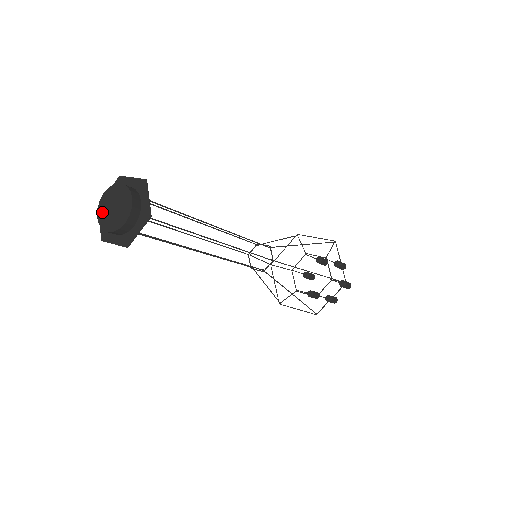
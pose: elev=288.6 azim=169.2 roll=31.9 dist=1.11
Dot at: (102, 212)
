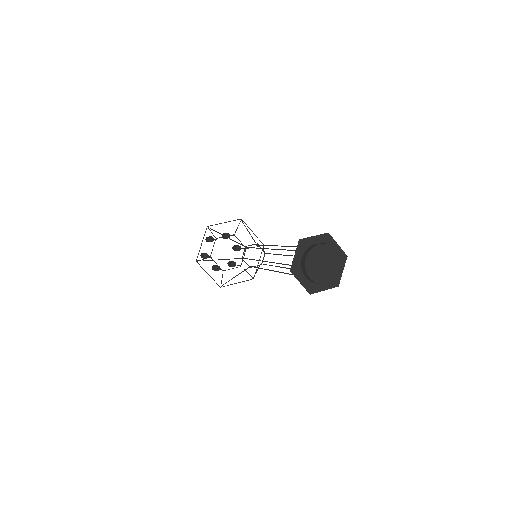
Dot at: (313, 272)
